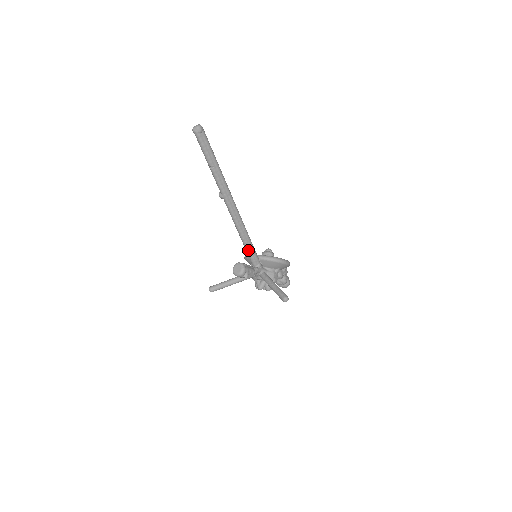
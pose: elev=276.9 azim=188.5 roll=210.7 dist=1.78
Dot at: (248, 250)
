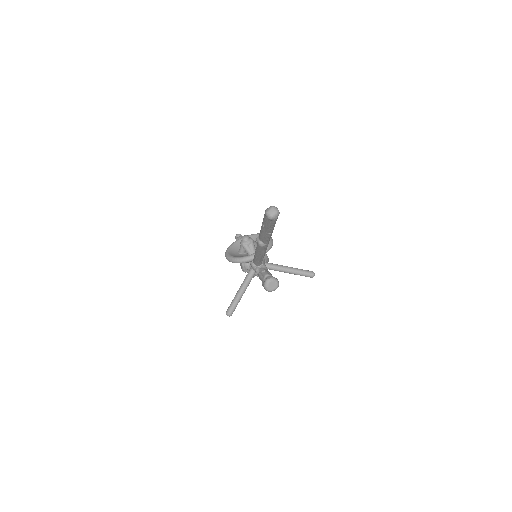
Dot at: (262, 260)
